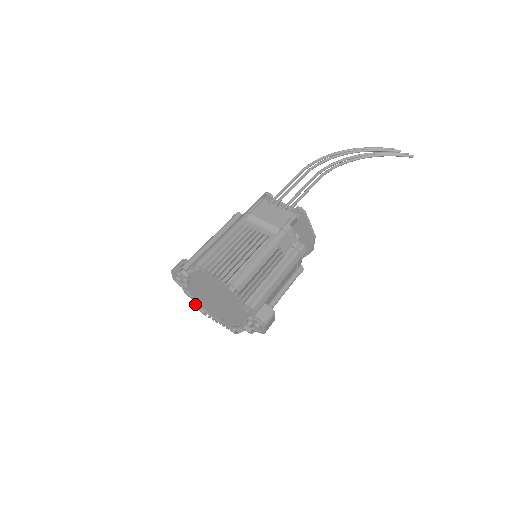
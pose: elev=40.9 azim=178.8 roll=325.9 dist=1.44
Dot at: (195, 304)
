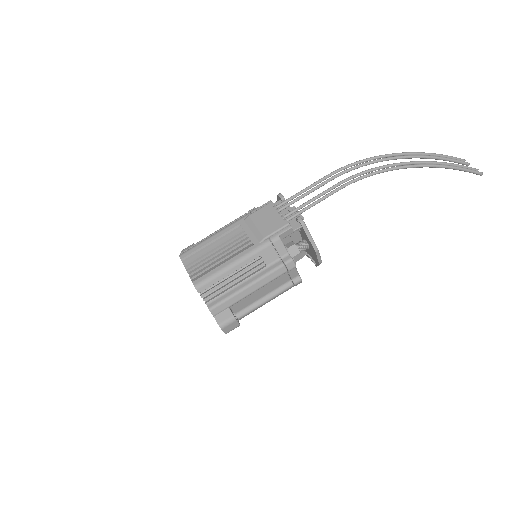
Dot at: occluded
